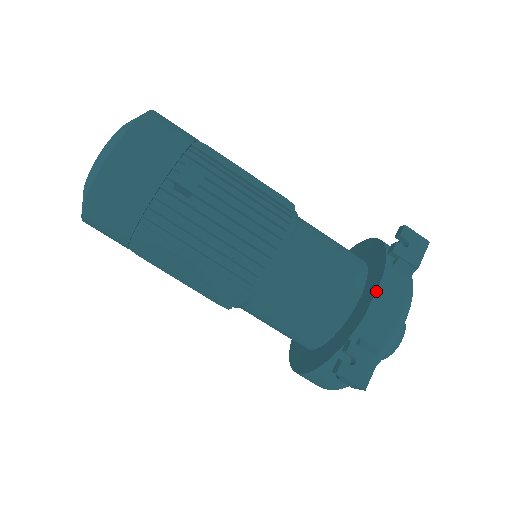
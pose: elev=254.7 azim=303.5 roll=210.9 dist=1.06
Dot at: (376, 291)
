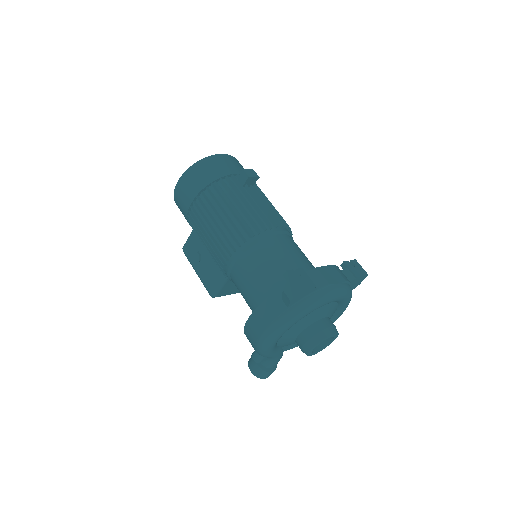
Dot at: (327, 266)
